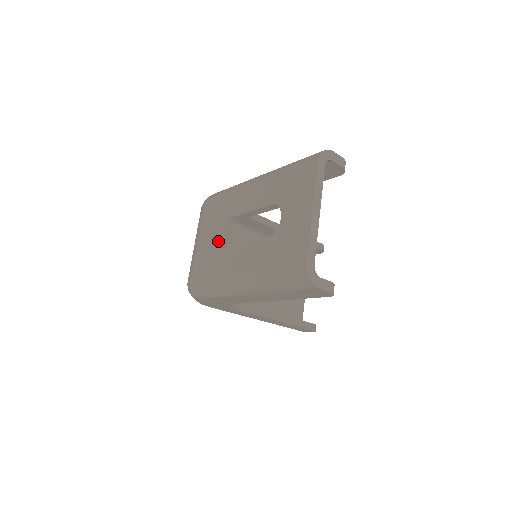
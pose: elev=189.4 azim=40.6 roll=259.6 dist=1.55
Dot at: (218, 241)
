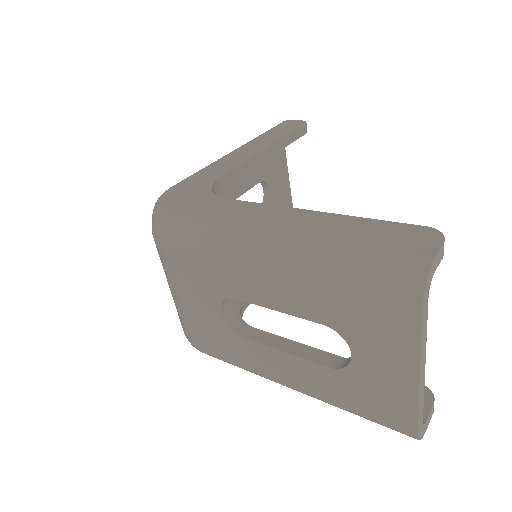
Dot at: (225, 321)
